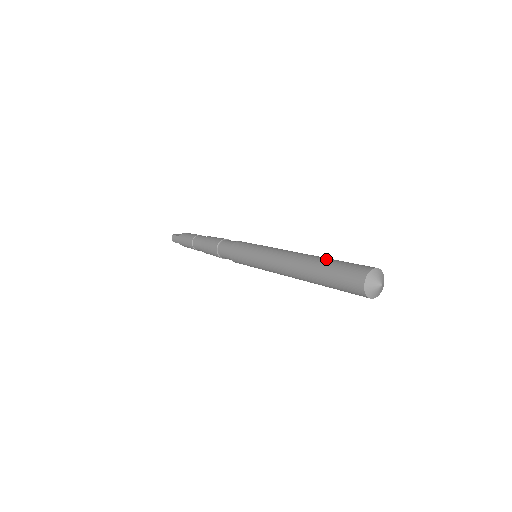
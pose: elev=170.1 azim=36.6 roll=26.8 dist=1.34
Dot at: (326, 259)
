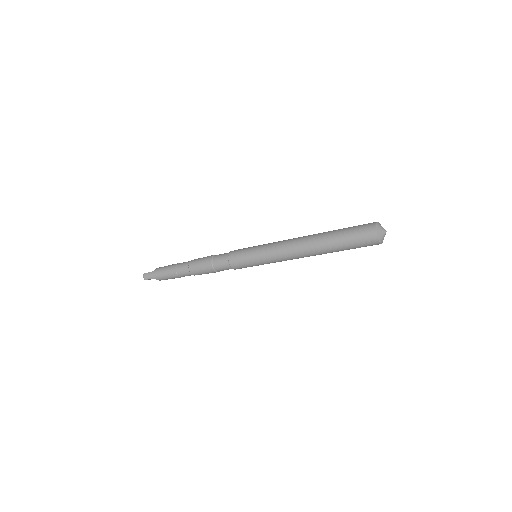
Dot at: (333, 230)
